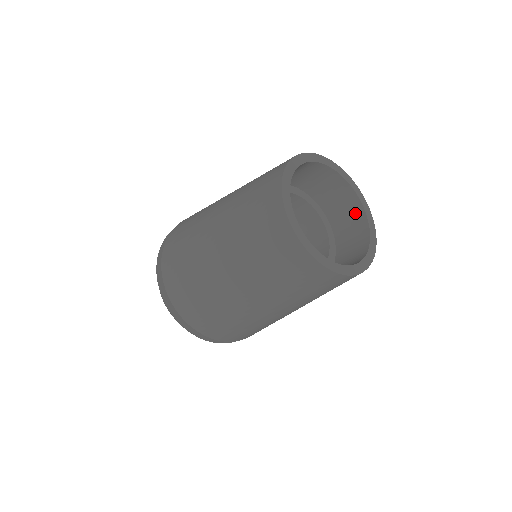
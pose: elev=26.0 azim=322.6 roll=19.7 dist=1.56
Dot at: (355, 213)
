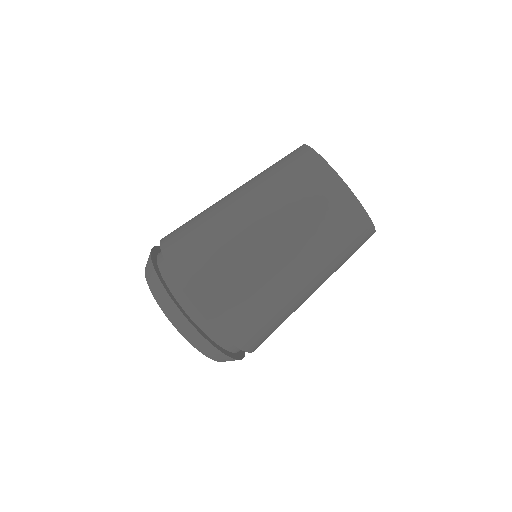
Dot at: occluded
